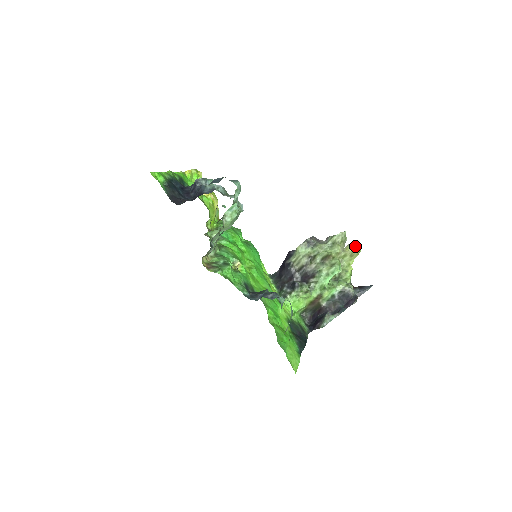
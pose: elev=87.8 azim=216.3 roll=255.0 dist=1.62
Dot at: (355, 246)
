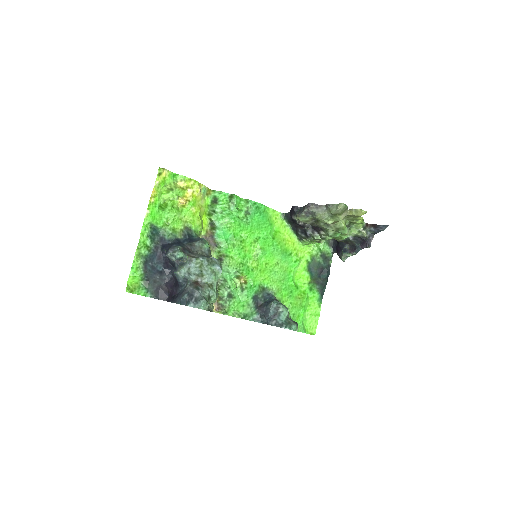
Dot at: (359, 212)
